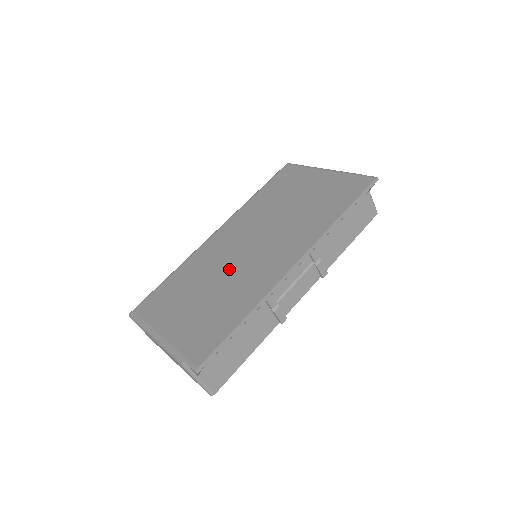
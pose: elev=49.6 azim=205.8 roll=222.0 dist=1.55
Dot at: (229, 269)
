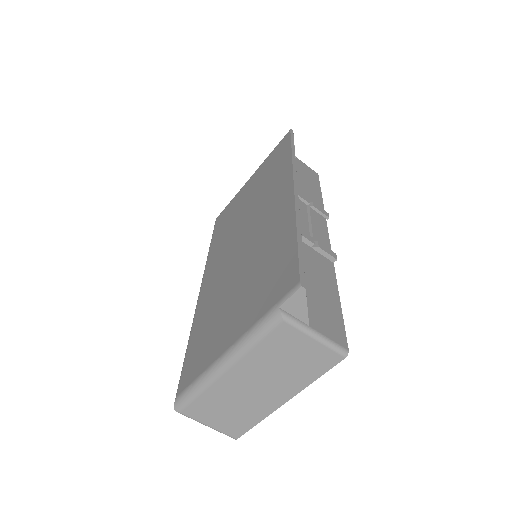
Dot at: (241, 260)
